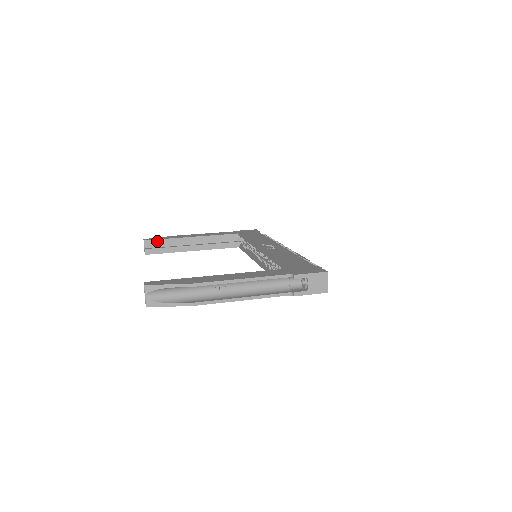
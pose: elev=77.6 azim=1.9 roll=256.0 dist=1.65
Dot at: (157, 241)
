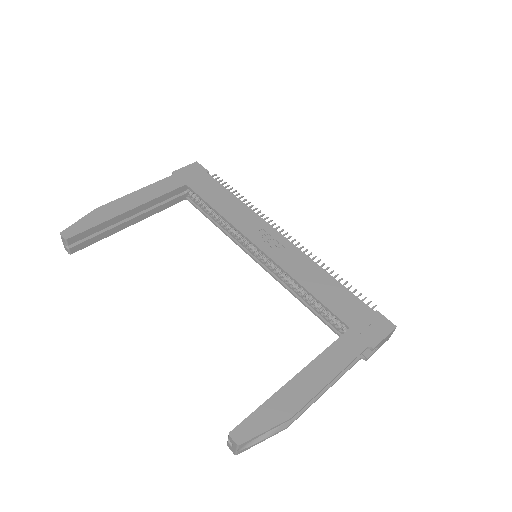
Dot at: (84, 233)
